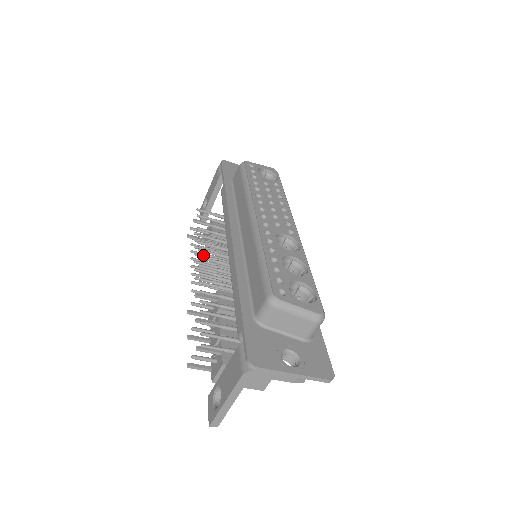
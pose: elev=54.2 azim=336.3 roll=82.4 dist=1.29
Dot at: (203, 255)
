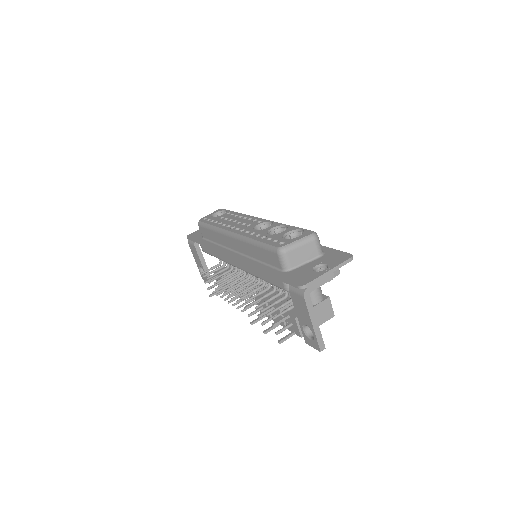
Dot at: occluded
